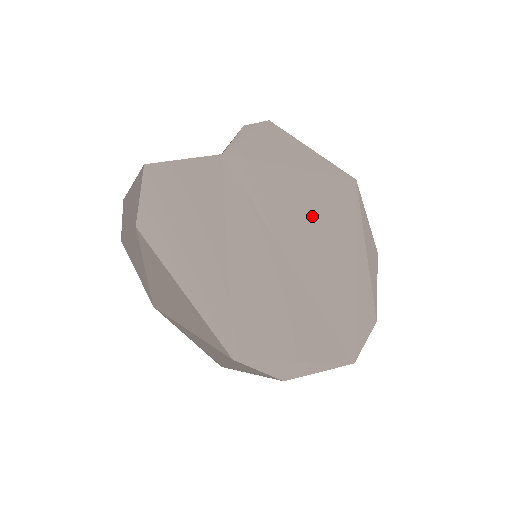
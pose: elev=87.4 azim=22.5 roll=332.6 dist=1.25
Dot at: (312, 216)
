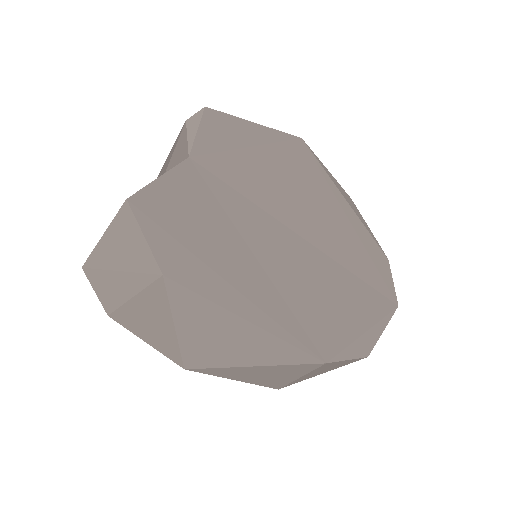
Dot at: (293, 187)
